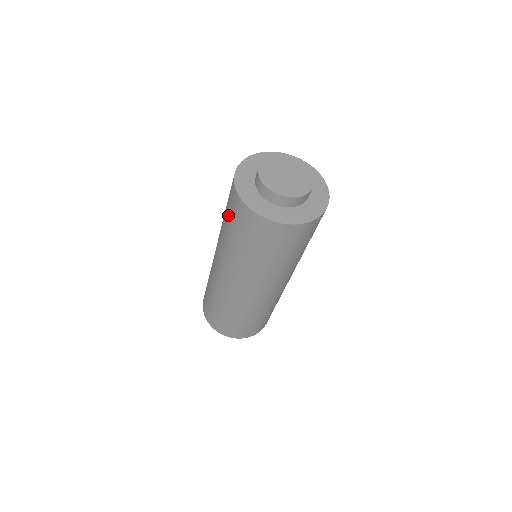
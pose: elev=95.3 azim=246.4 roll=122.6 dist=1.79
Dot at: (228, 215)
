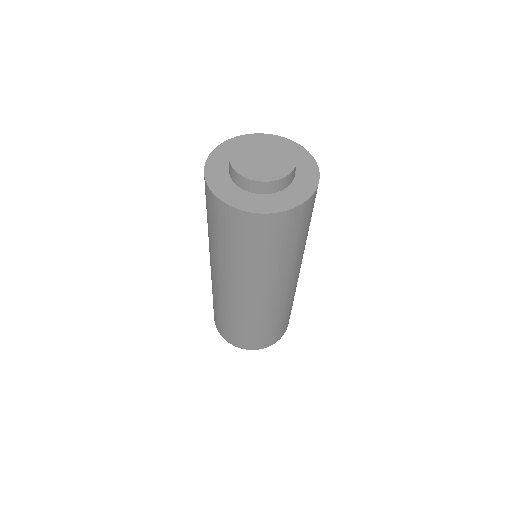
Dot at: (211, 221)
